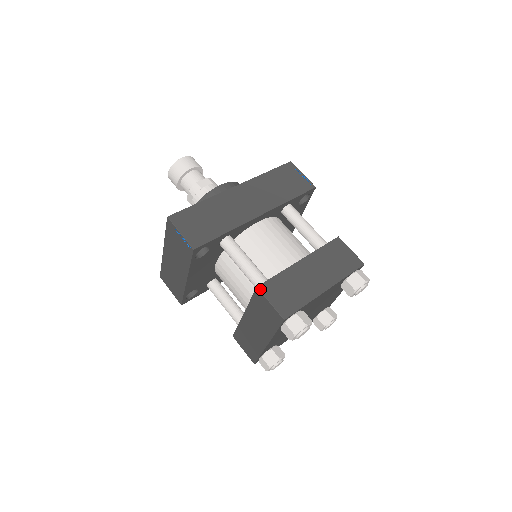
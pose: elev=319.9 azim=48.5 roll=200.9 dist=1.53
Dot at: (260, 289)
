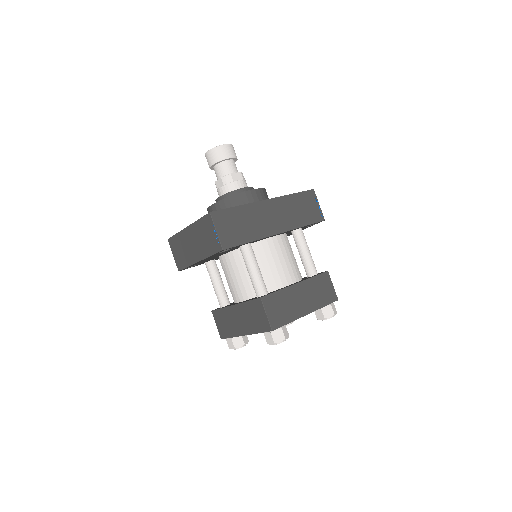
Dot at: (262, 300)
